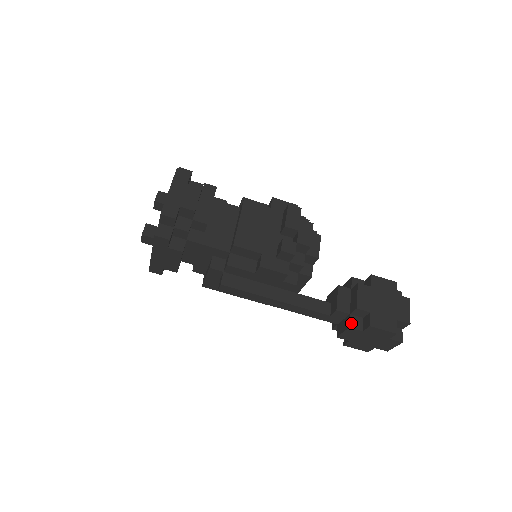
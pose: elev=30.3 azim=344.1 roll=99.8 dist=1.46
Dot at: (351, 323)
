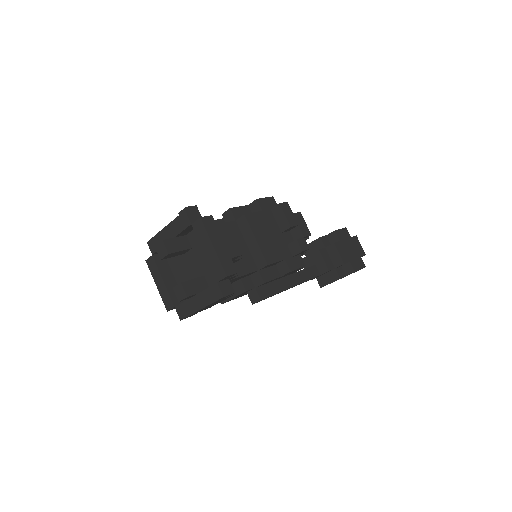
Dot at: (339, 275)
